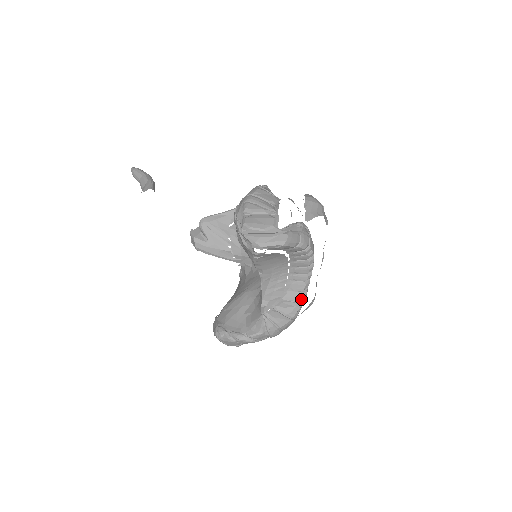
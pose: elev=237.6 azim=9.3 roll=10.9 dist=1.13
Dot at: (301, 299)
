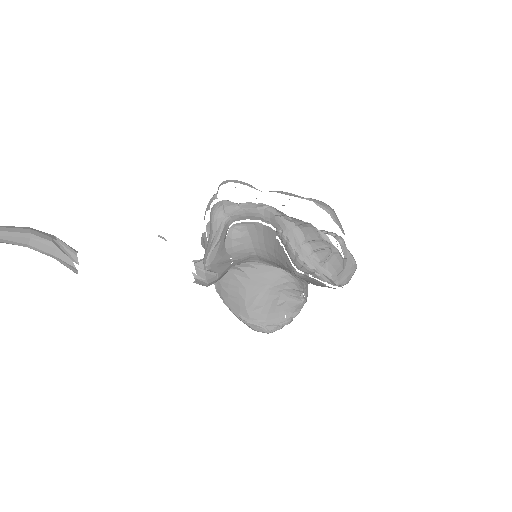
Dot at: occluded
